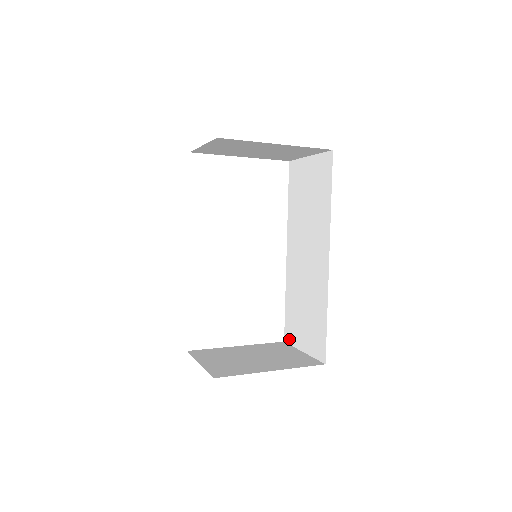
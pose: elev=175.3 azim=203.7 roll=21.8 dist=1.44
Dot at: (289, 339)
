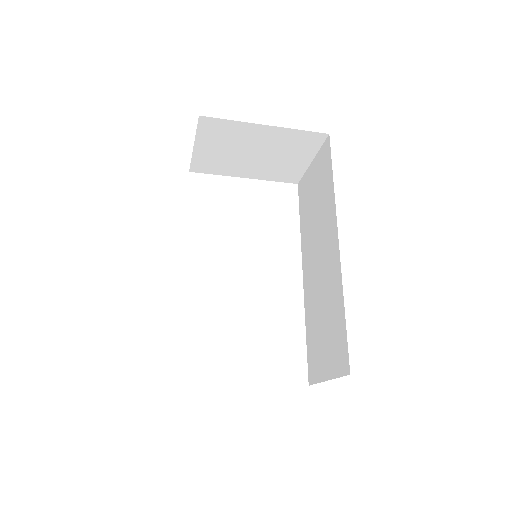
Dot at: (313, 377)
